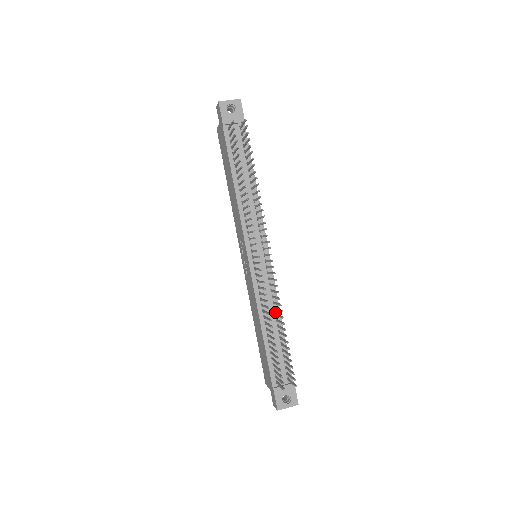
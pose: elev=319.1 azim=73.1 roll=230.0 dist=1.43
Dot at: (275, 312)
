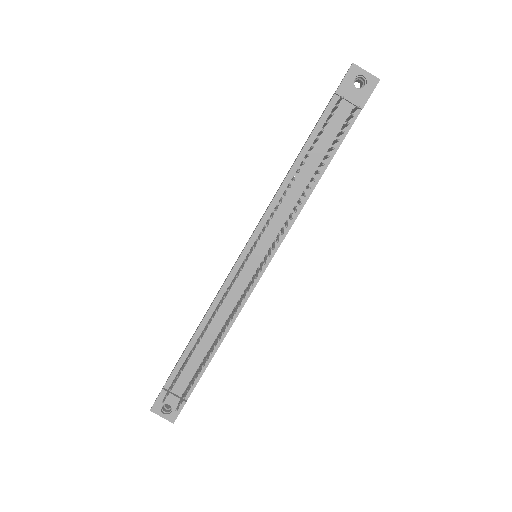
Dot at: occluded
